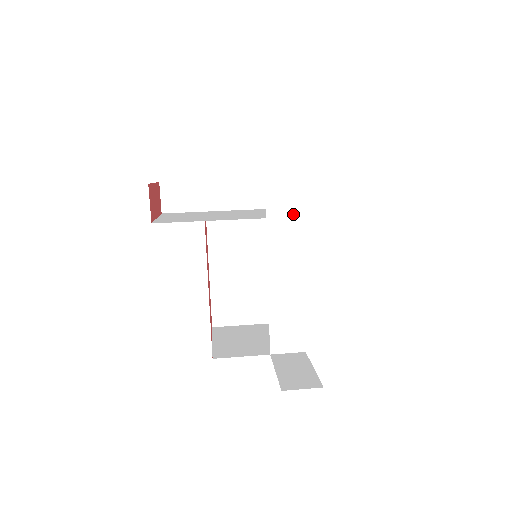
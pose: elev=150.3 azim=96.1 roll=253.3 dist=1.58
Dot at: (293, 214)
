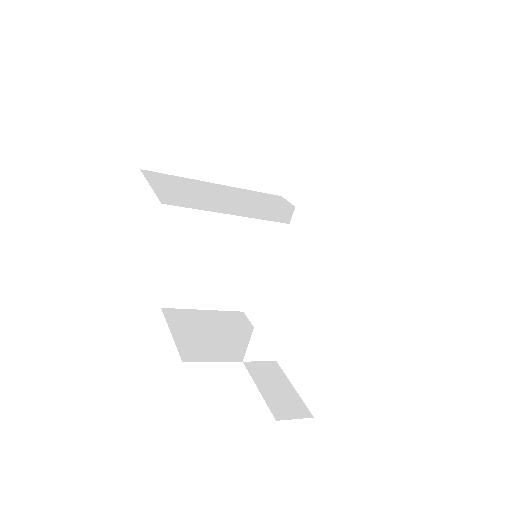
Dot at: (316, 225)
